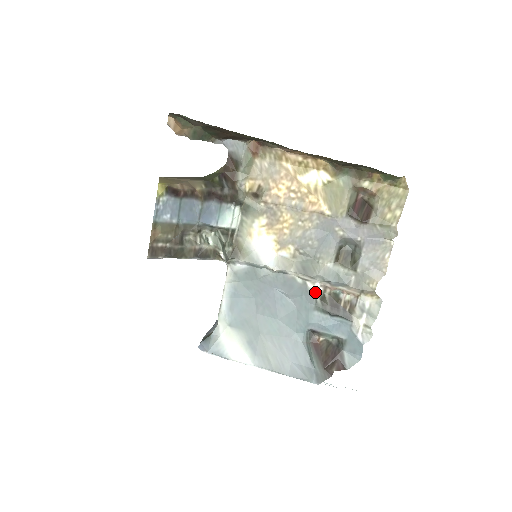
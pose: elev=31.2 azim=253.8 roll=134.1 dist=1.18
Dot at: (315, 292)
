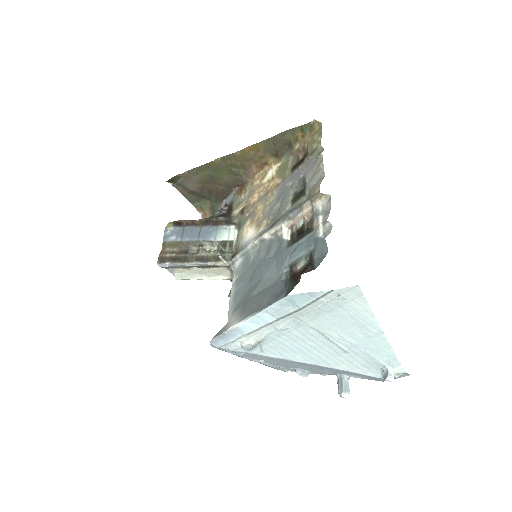
Dot at: (285, 235)
